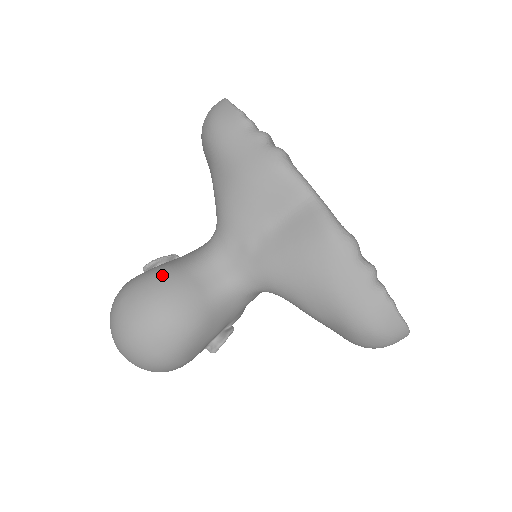
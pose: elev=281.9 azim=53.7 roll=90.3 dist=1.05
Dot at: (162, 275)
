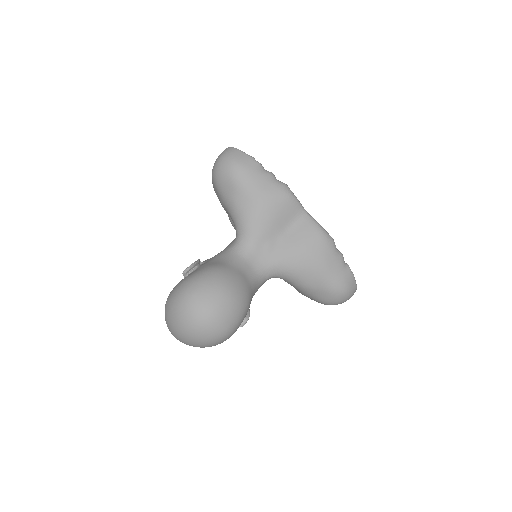
Dot at: (220, 271)
